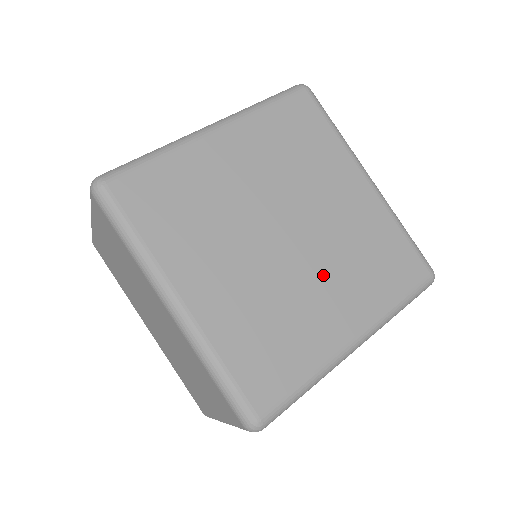
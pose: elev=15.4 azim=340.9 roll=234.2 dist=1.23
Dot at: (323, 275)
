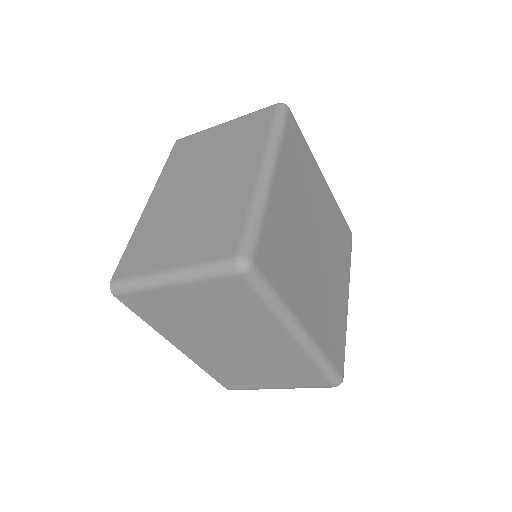
Dot at: (332, 265)
